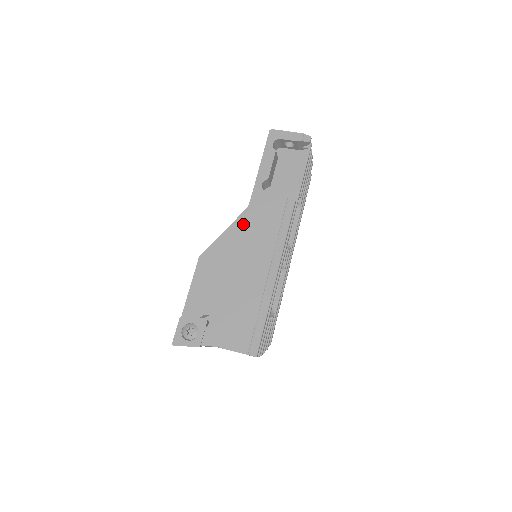
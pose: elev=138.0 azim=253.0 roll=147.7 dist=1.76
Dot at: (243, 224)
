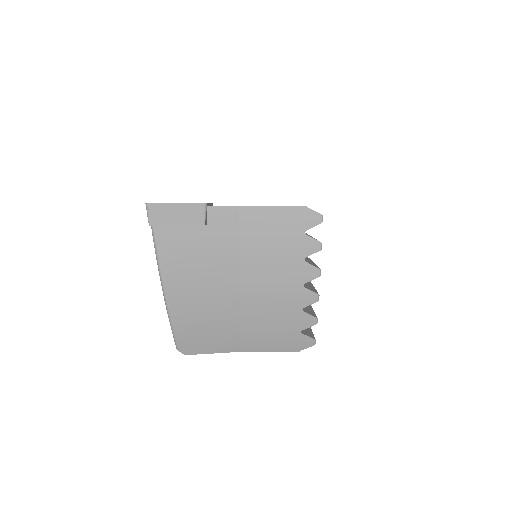
Dot at: occluded
